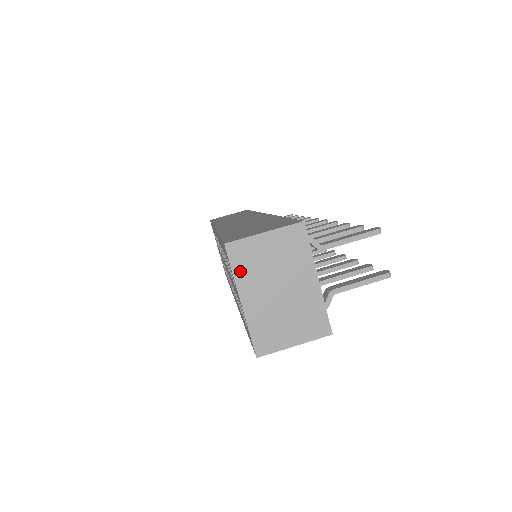
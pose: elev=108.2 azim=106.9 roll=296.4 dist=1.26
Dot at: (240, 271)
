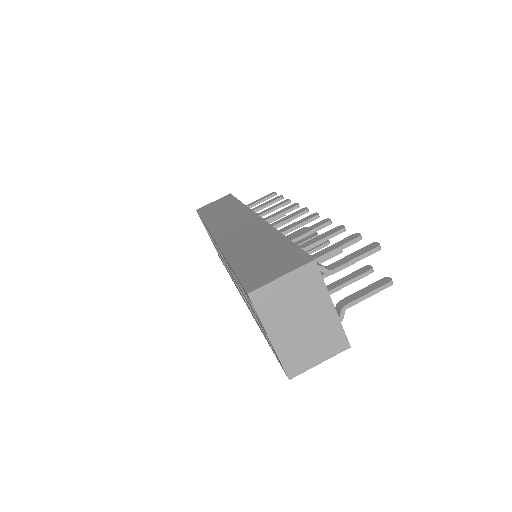
Dot at: (265, 314)
